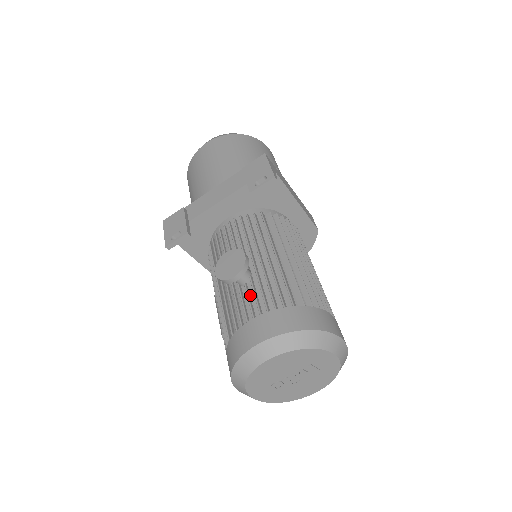
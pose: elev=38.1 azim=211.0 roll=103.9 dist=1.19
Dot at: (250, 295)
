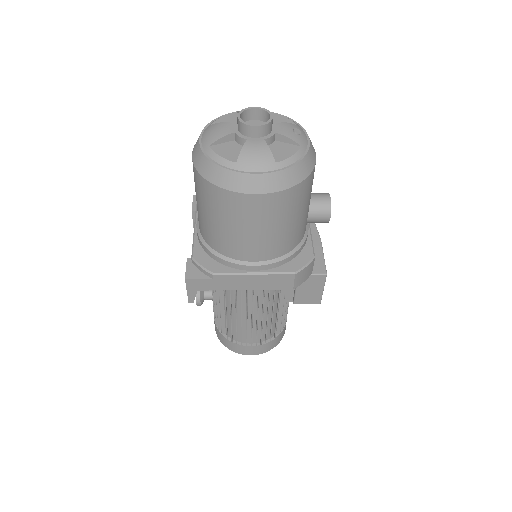
Dot at: occluded
